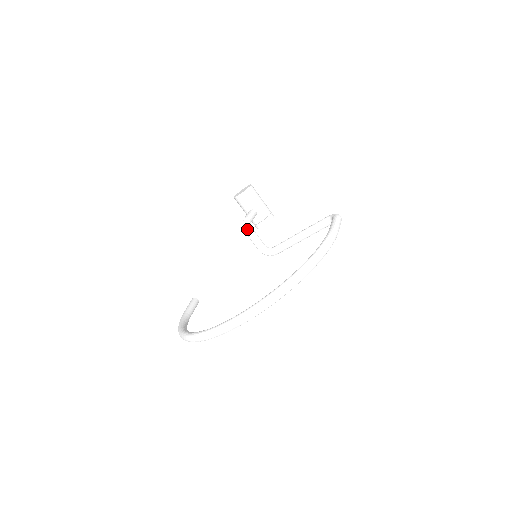
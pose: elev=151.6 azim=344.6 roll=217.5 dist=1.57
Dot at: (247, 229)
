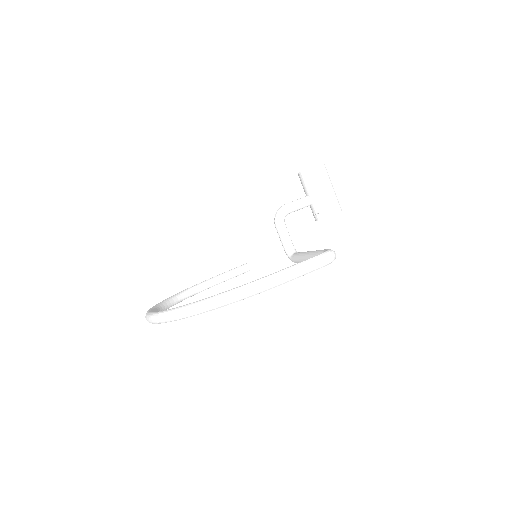
Dot at: (275, 220)
